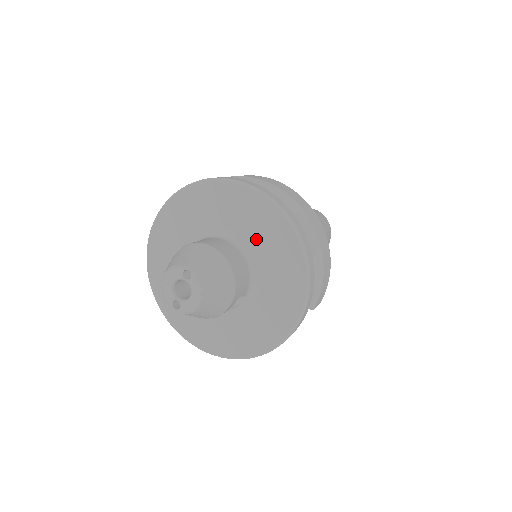
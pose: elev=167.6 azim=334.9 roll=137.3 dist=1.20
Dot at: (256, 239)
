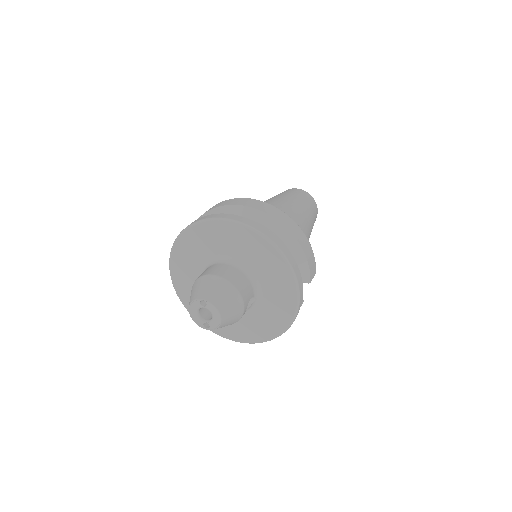
Dot at: (243, 254)
